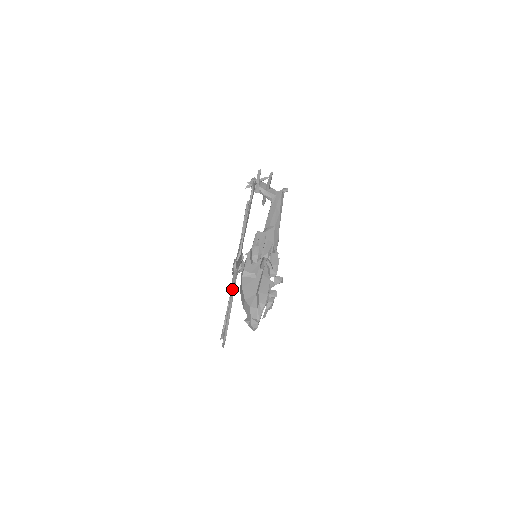
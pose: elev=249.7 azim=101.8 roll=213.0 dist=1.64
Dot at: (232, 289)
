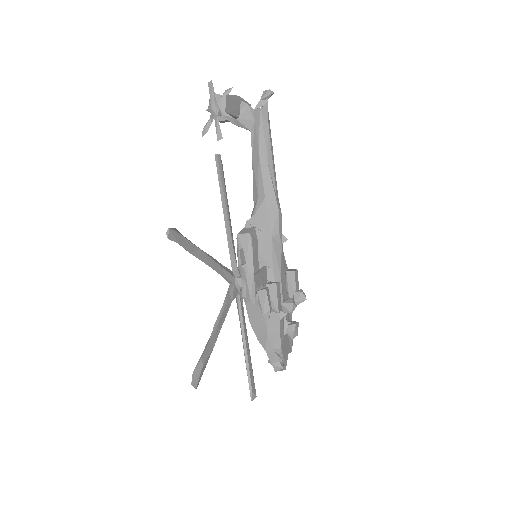
Dot at: occluded
